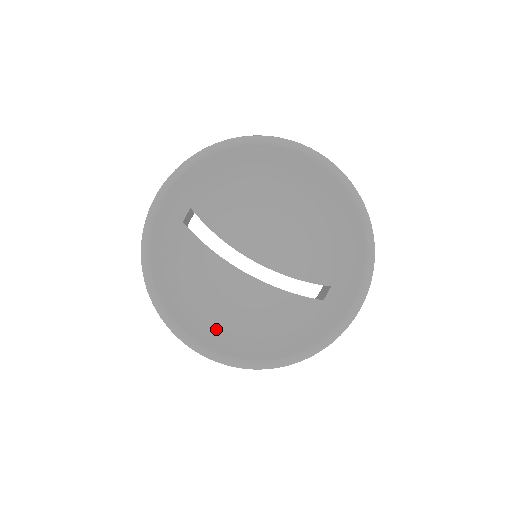
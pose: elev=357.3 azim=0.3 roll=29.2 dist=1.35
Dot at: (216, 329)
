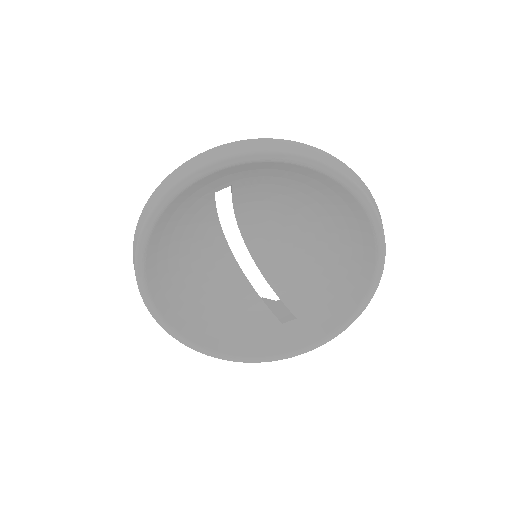
Dot at: (178, 297)
